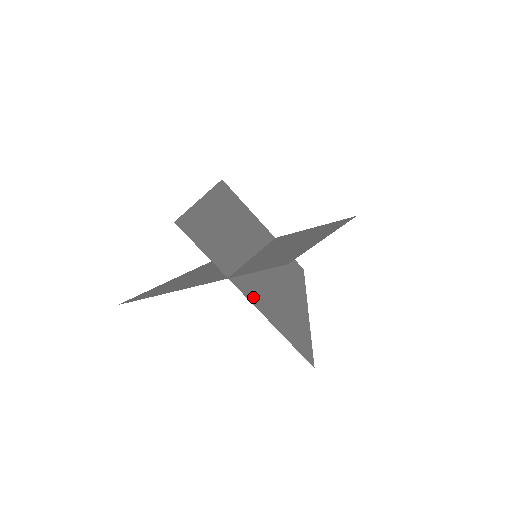
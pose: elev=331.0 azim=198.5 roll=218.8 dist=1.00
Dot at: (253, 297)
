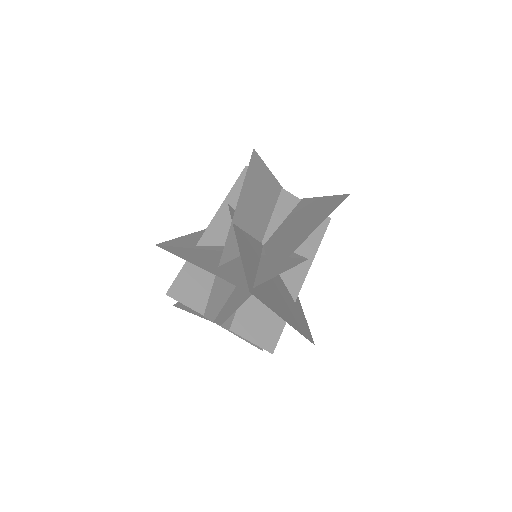
Dot at: (228, 319)
